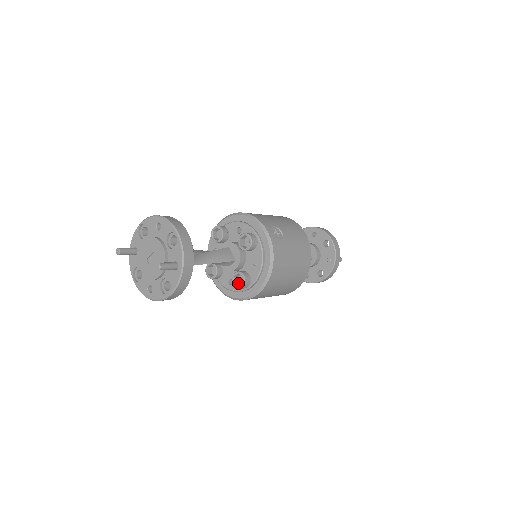
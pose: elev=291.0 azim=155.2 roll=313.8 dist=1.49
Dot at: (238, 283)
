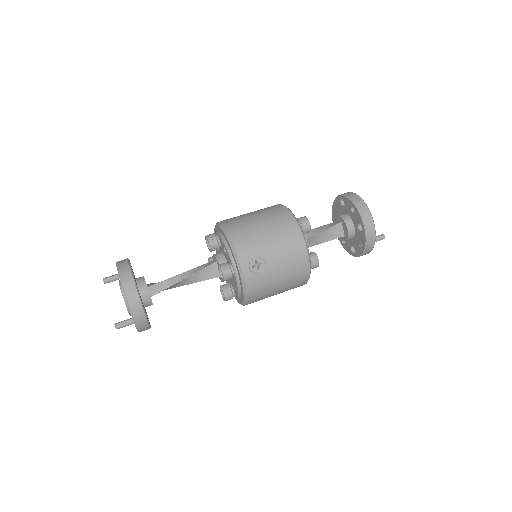
Dot at: occluded
